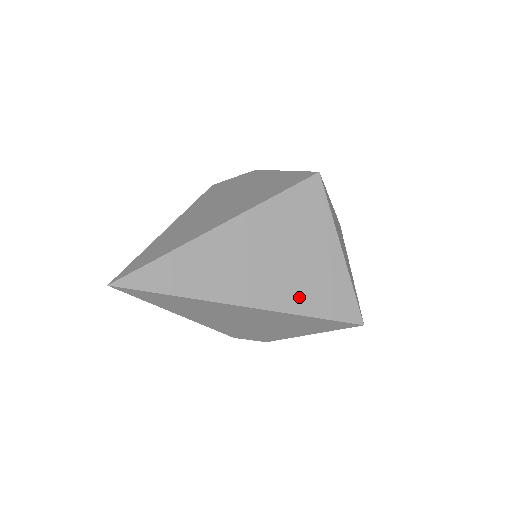
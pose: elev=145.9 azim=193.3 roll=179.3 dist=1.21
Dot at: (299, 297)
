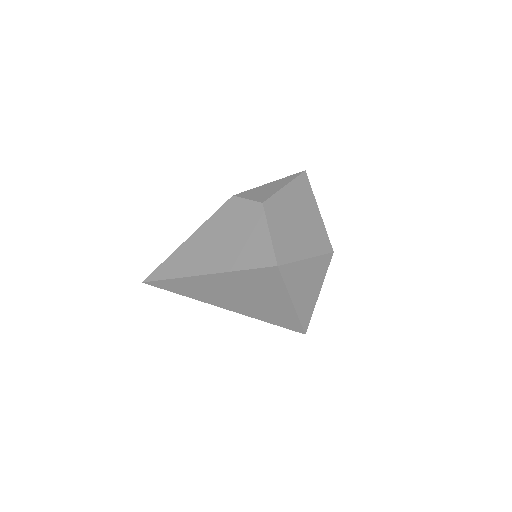
Dot at: (258, 313)
